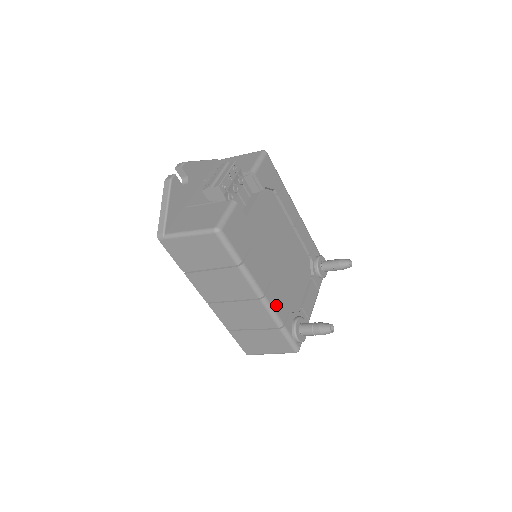
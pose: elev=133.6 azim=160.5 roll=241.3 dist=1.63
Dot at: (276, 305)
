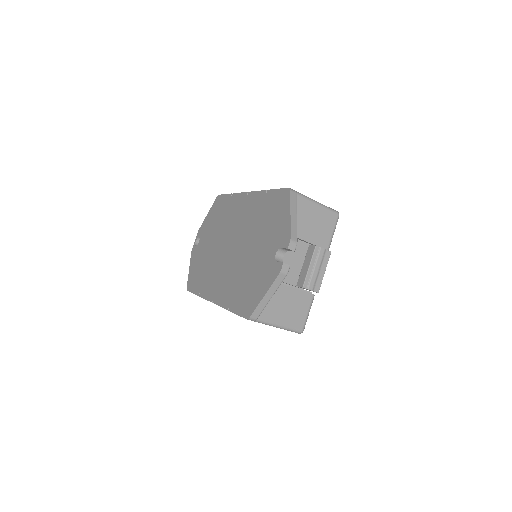
Dot at: occluded
